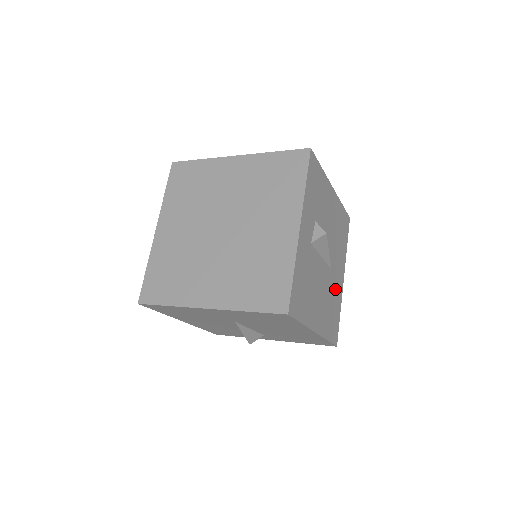
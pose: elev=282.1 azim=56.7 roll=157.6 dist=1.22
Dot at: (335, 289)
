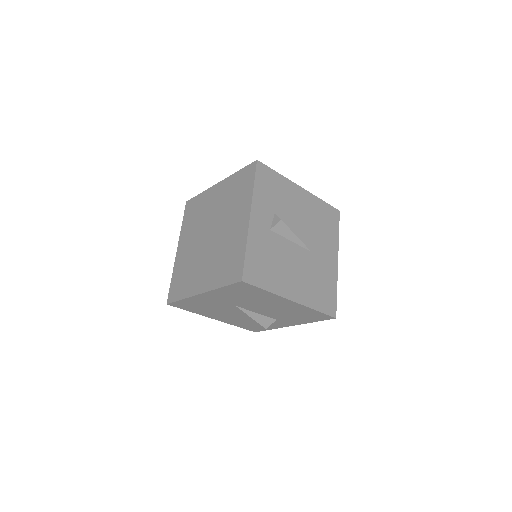
Dot at: (322, 269)
